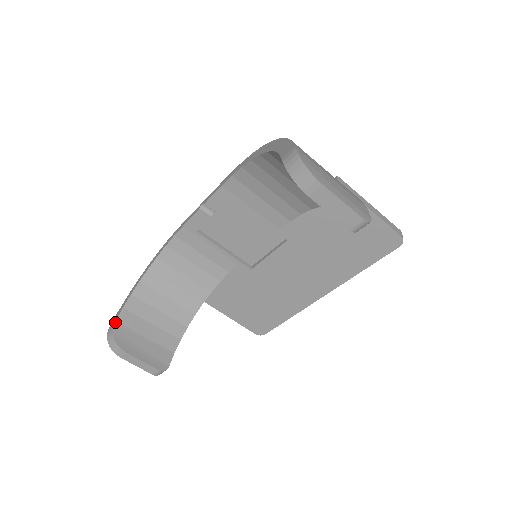
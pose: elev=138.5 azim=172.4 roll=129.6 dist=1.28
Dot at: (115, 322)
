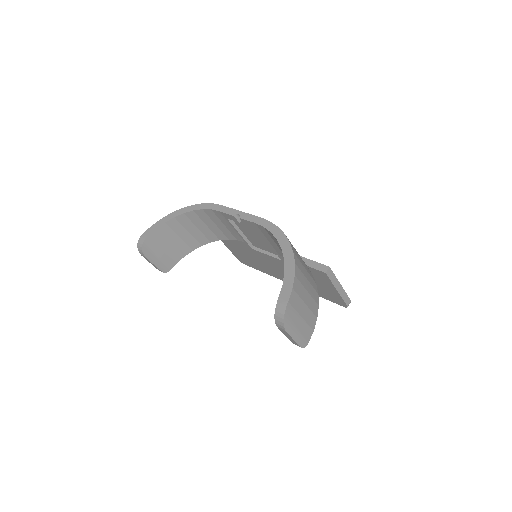
Dot at: (147, 237)
